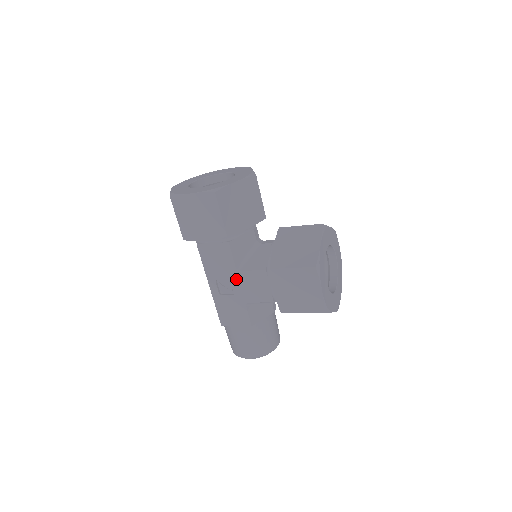
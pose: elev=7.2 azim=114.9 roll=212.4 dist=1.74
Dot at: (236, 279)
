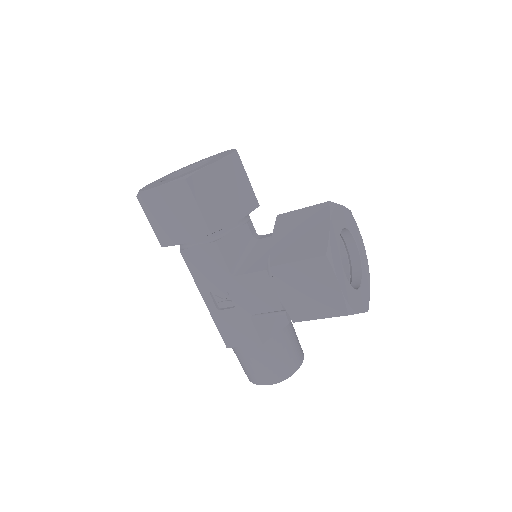
Dot at: (233, 287)
